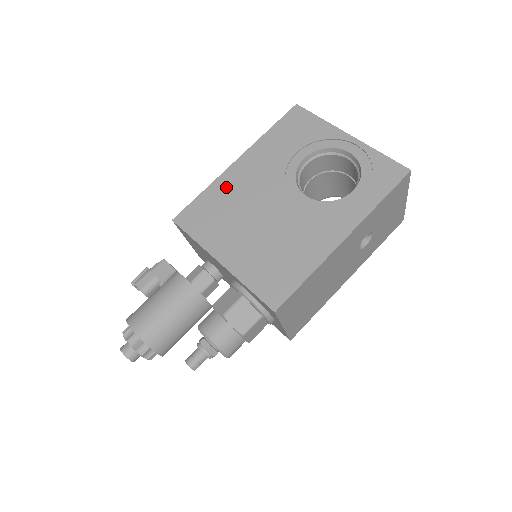
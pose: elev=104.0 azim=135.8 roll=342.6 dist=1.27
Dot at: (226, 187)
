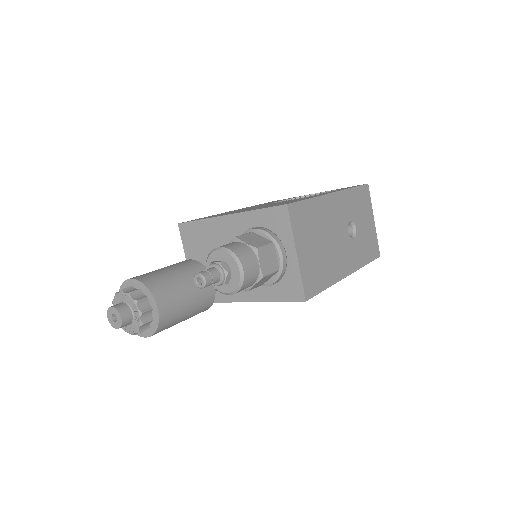
Dot at: occluded
